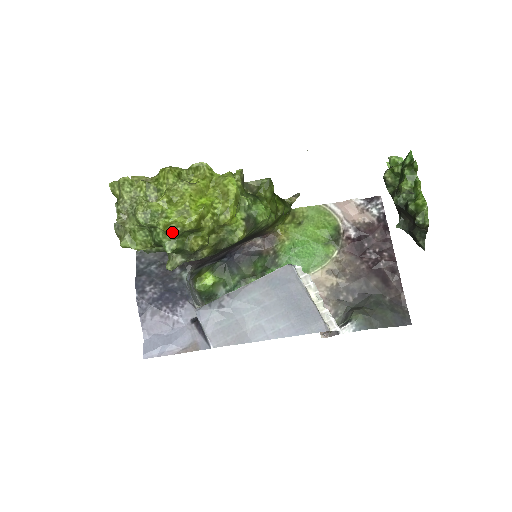
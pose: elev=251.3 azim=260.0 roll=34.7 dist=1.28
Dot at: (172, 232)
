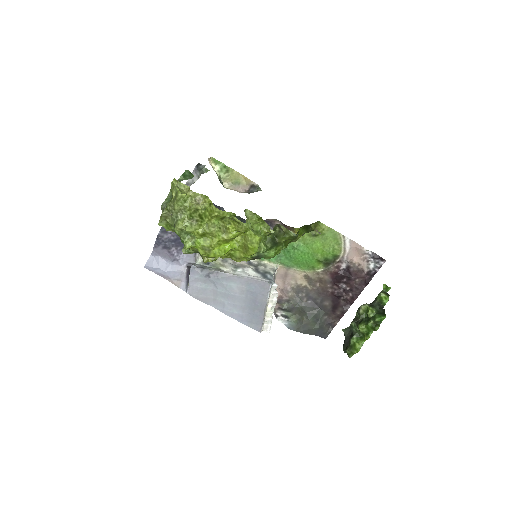
Dot at: (193, 250)
